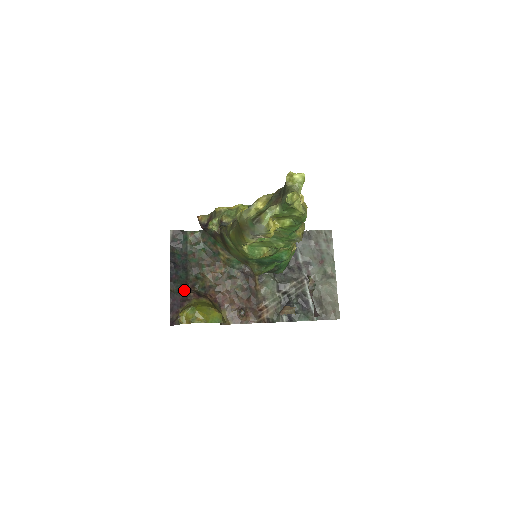
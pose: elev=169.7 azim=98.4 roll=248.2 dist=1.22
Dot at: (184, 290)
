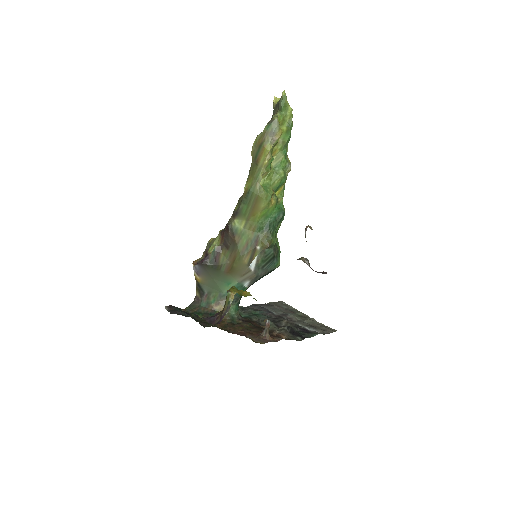
Dot at: occluded
